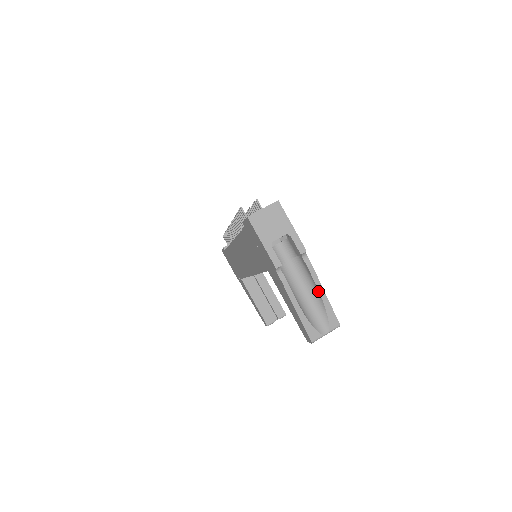
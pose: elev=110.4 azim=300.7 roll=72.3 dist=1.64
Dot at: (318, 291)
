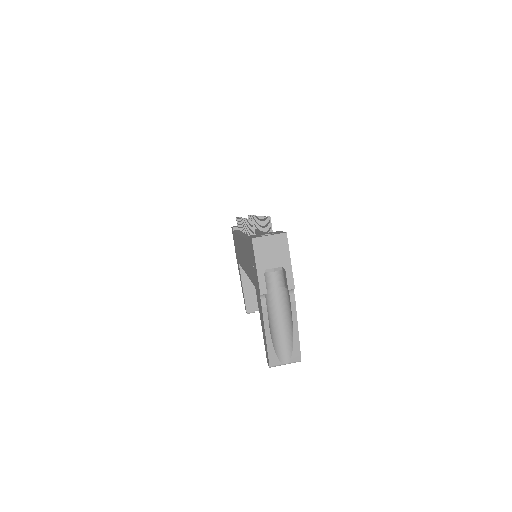
Dot at: (292, 325)
